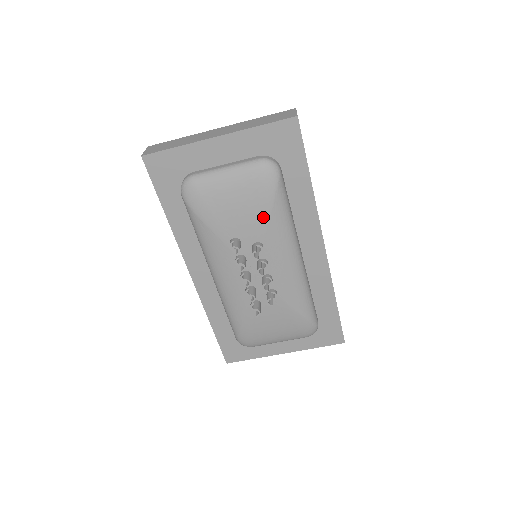
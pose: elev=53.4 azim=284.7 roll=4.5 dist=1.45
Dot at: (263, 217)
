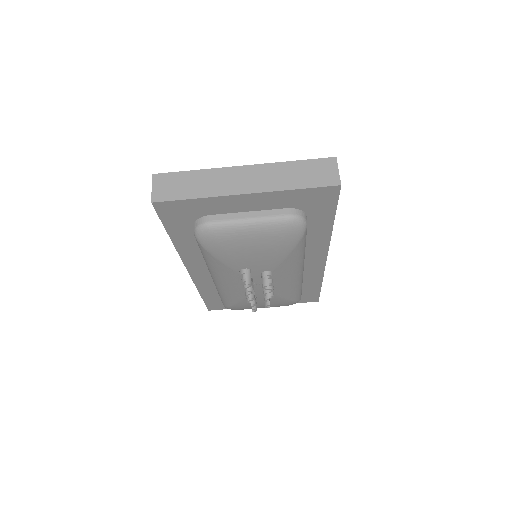
Dot at: (279, 258)
